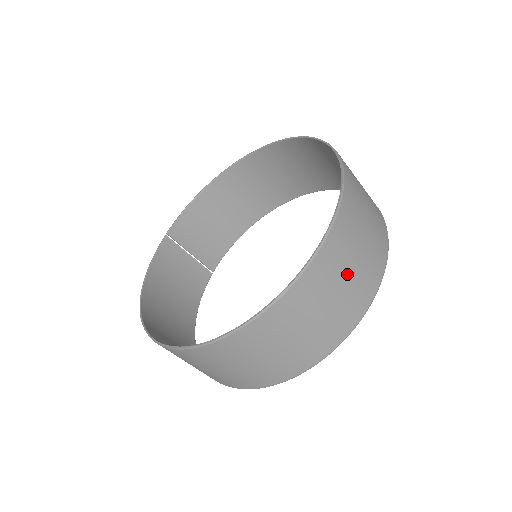
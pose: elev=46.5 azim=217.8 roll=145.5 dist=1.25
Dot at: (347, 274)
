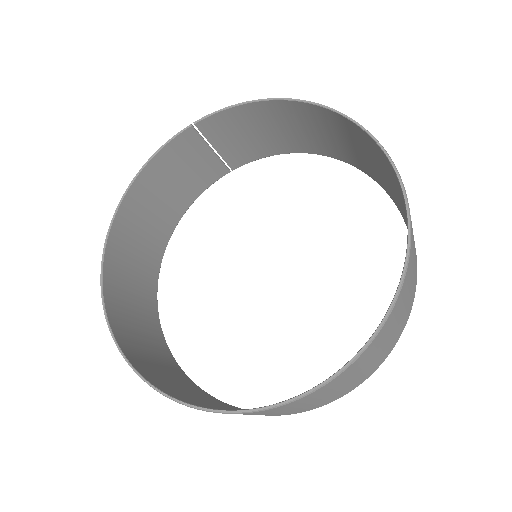
Dot at: (292, 409)
